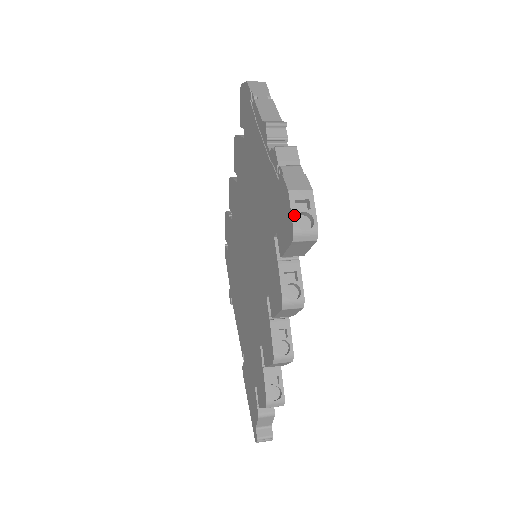
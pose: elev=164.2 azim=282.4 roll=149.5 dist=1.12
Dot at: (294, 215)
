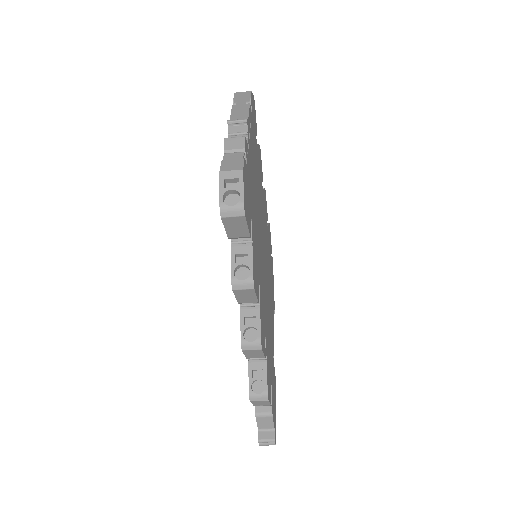
Dot at: (222, 193)
